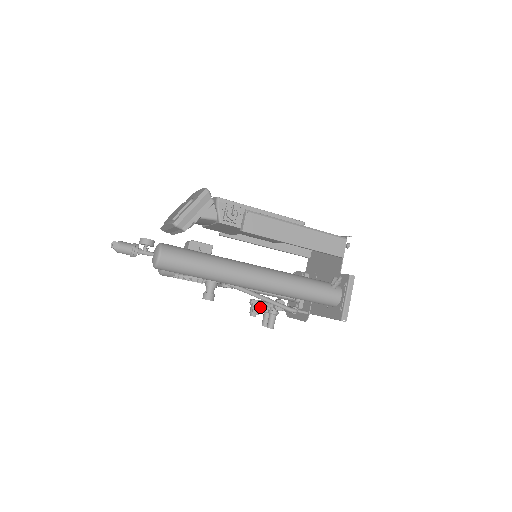
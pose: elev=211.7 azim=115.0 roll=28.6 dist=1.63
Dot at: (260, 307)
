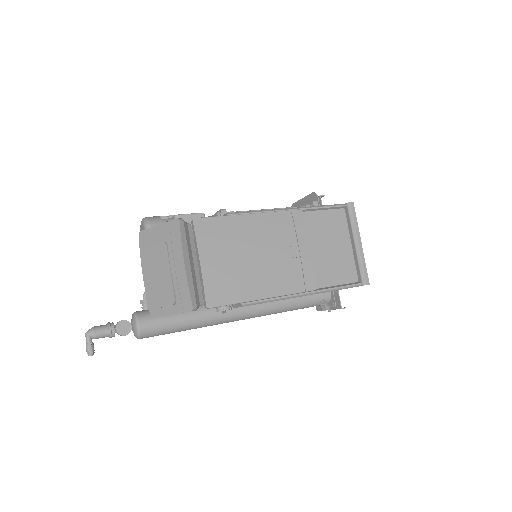
Dot at: occluded
